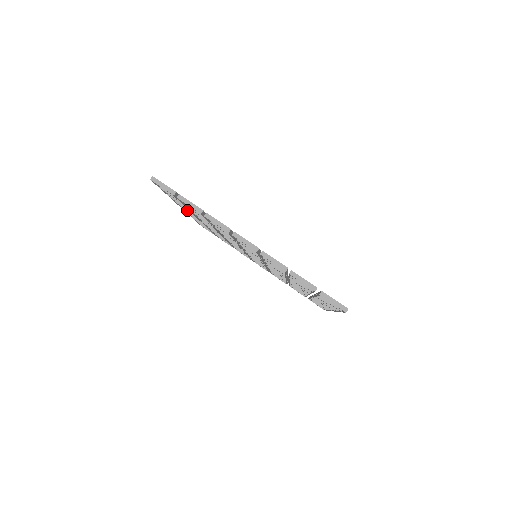
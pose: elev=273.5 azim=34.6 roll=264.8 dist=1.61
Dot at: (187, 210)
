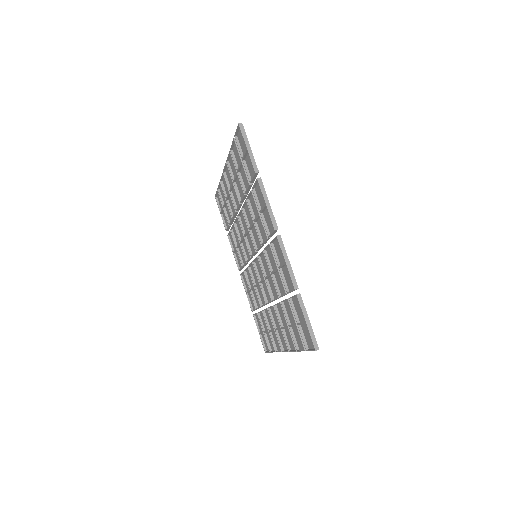
Dot at: (235, 249)
